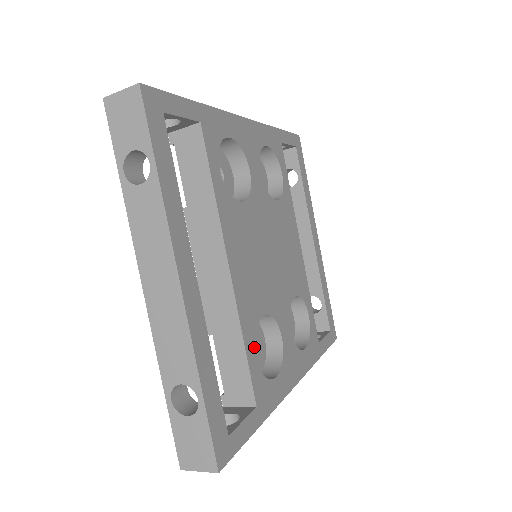
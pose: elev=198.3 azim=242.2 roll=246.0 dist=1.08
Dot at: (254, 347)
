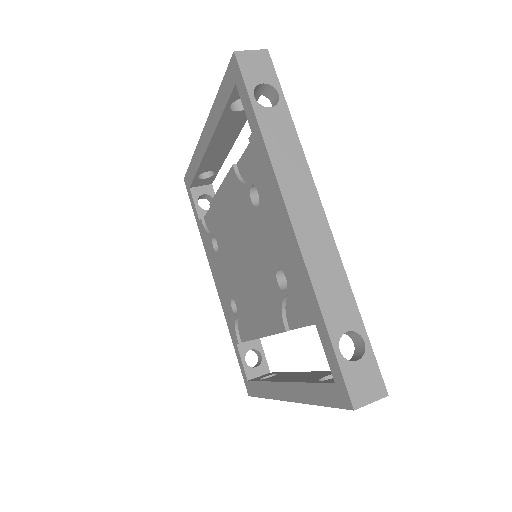
Dot at: occluded
